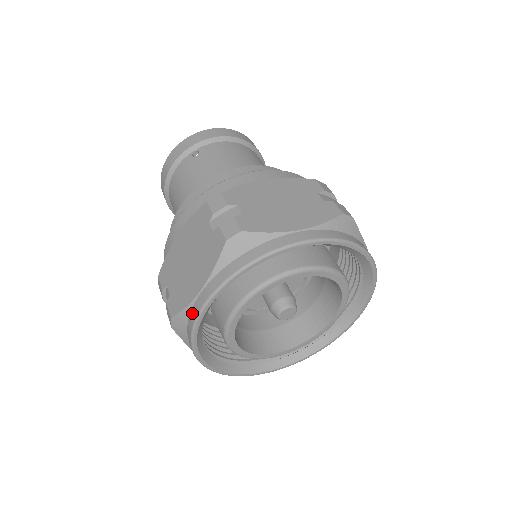
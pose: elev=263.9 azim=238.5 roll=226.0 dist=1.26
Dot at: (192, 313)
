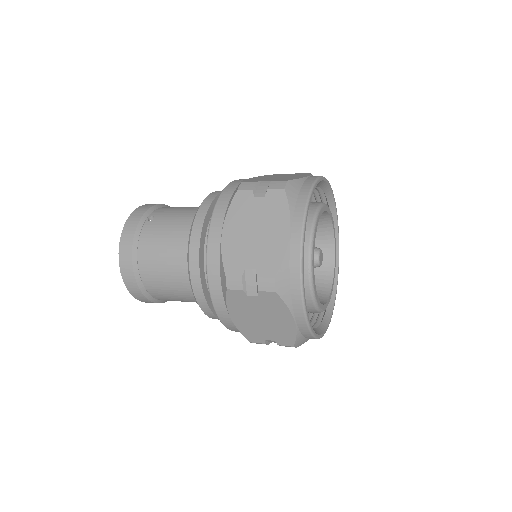
Dot at: (293, 255)
